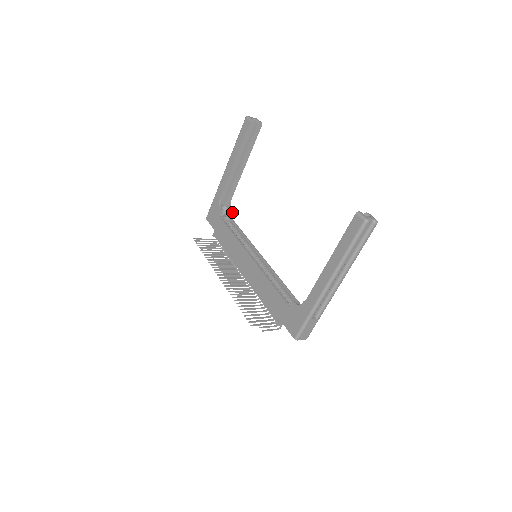
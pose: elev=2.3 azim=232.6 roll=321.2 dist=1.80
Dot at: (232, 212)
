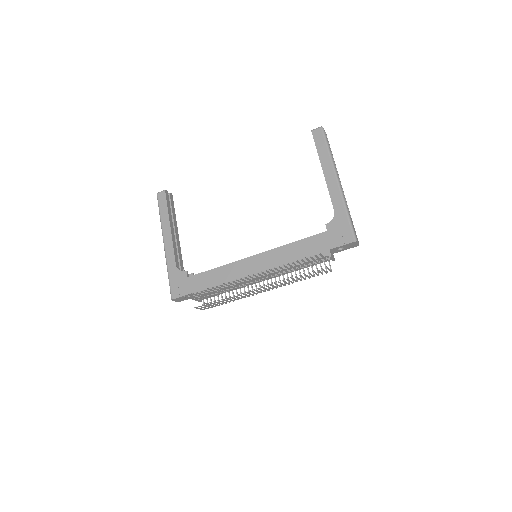
Dot at: occluded
